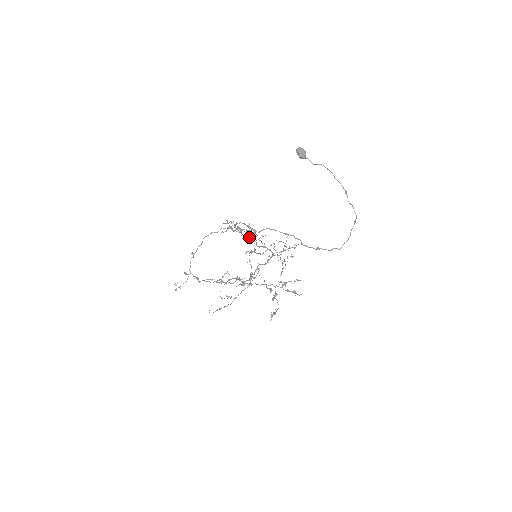
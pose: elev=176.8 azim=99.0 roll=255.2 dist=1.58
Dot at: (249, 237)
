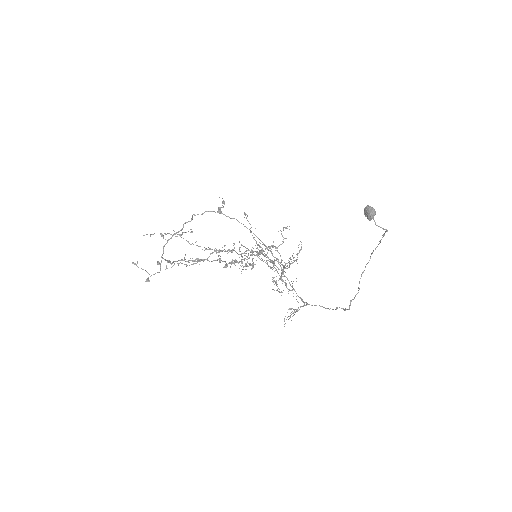
Dot at: occluded
